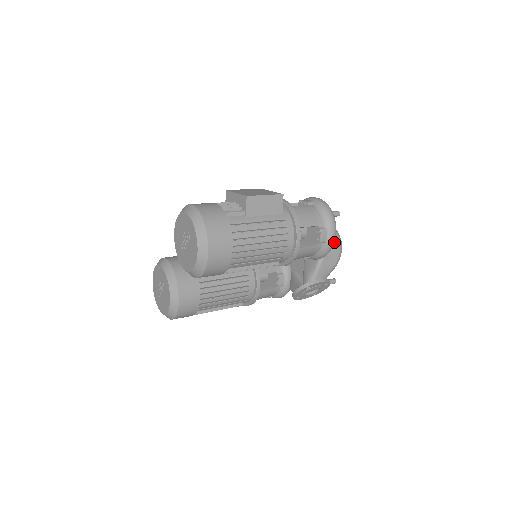
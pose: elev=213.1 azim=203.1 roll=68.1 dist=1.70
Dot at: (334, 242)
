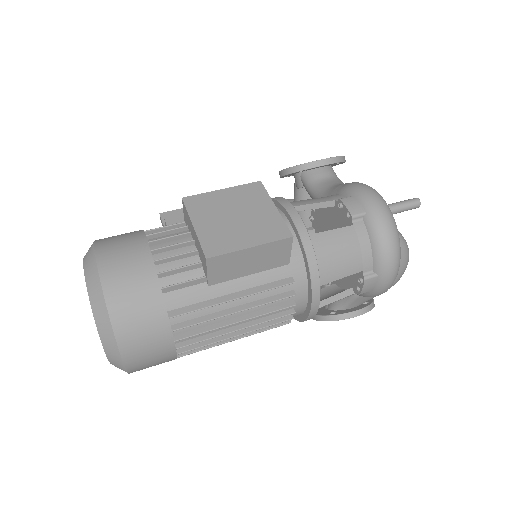
Dot at: (389, 287)
